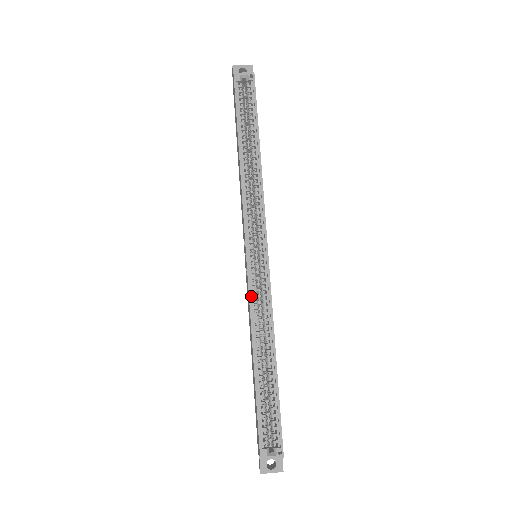
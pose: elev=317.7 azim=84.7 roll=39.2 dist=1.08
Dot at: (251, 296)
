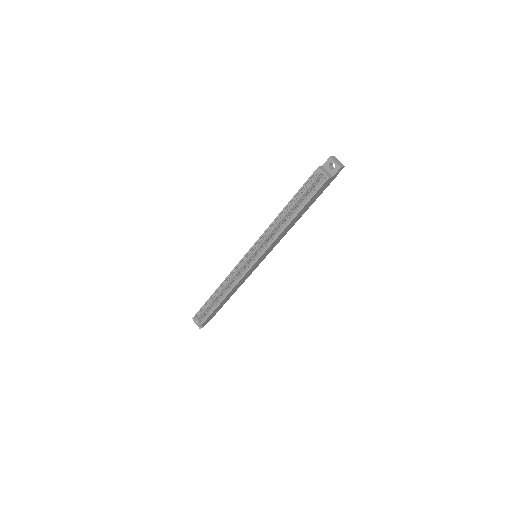
Dot at: (234, 270)
